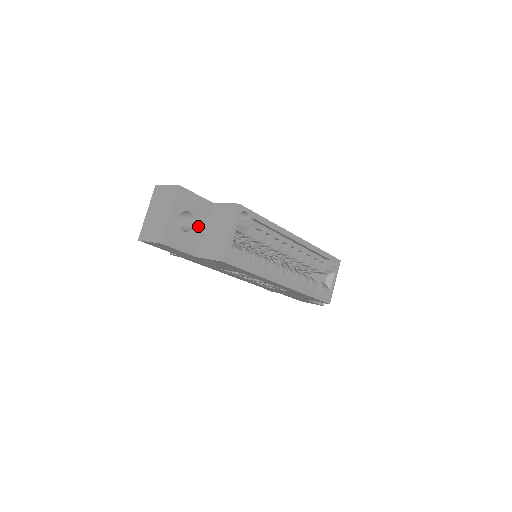
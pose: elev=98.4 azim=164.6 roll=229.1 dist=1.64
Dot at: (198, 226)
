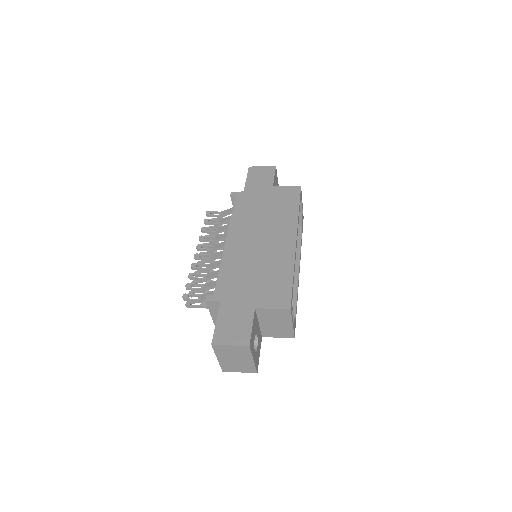
Dot at: (257, 330)
